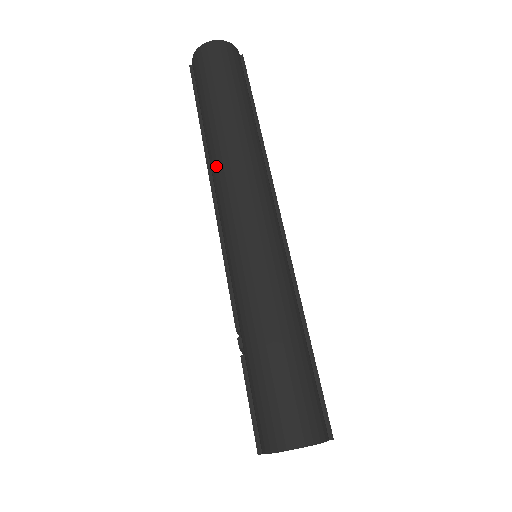
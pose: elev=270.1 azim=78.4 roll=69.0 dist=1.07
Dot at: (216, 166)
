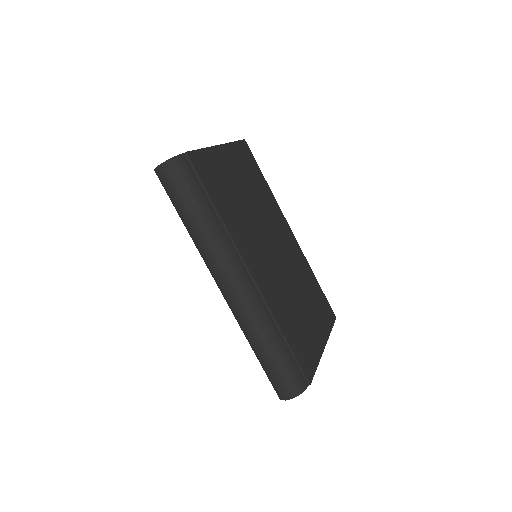
Dot at: (202, 257)
